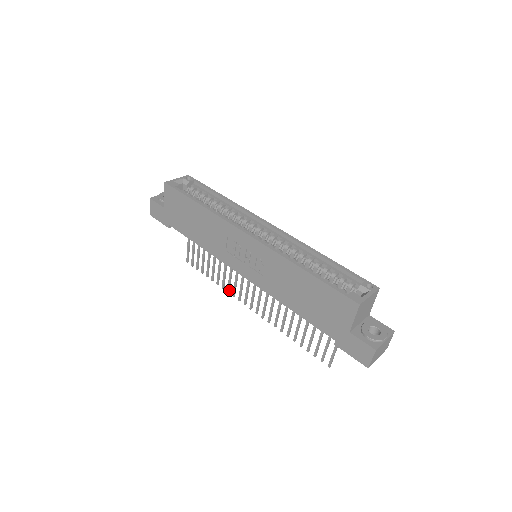
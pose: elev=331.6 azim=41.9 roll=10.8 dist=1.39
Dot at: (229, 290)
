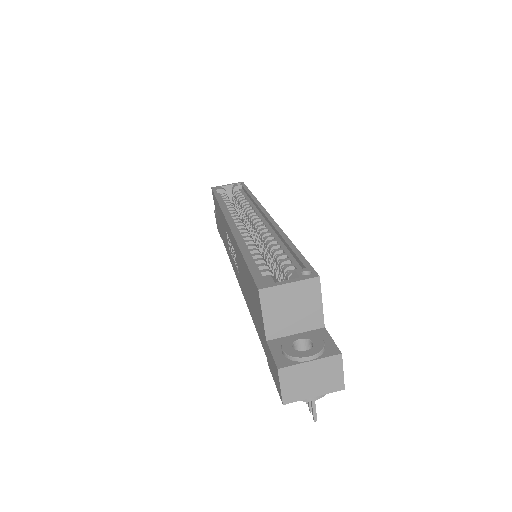
Dot at: occluded
